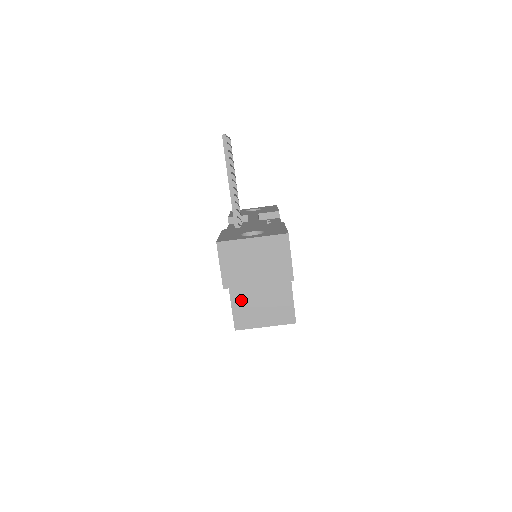
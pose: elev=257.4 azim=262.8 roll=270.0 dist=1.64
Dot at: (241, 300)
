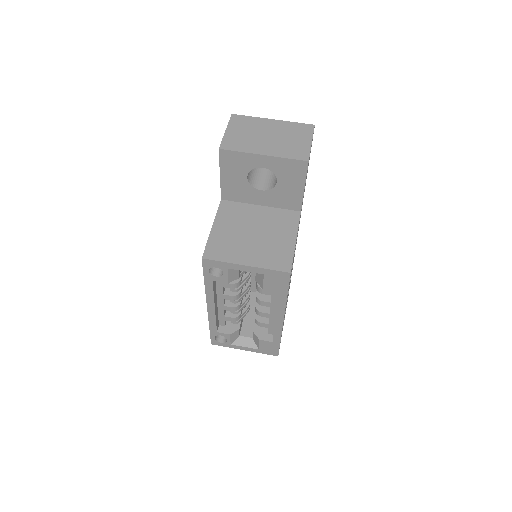
Dot at: (226, 228)
